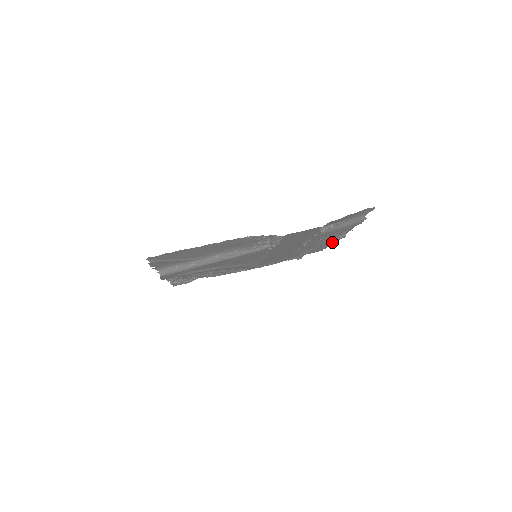
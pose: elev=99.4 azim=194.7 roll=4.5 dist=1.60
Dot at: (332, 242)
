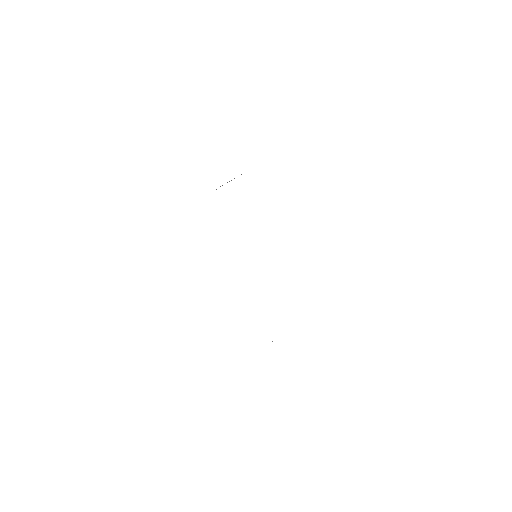
Dot at: occluded
